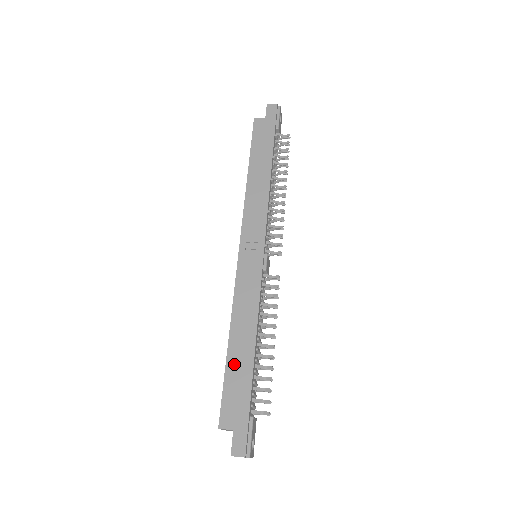
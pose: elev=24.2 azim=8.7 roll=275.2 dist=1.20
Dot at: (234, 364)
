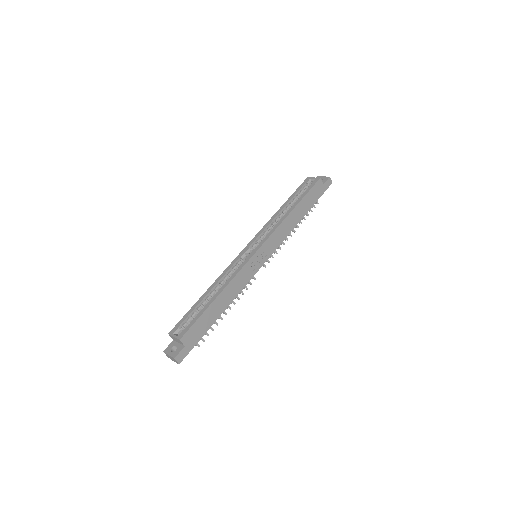
Dot at: (210, 312)
